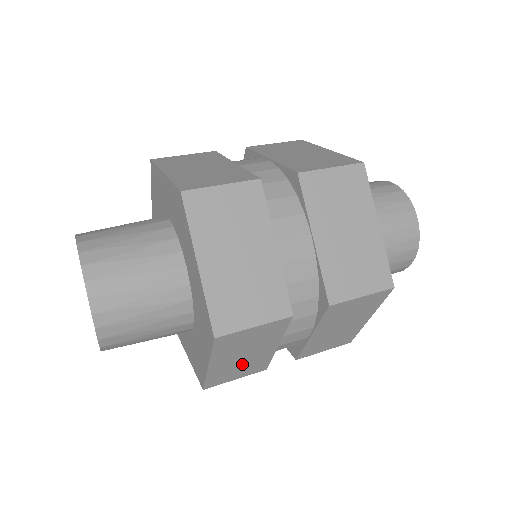
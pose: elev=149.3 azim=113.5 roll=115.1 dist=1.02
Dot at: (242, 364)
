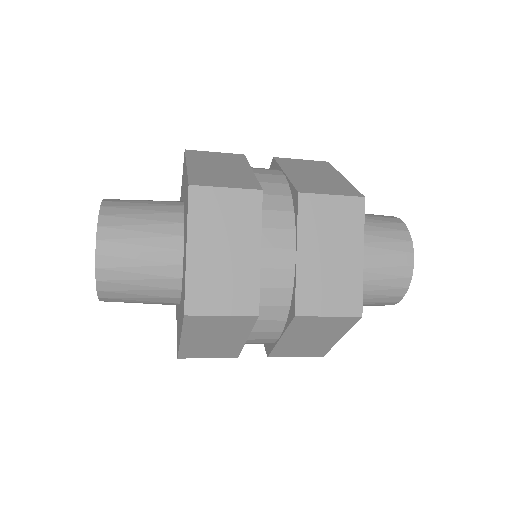
Dot at: (213, 346)
